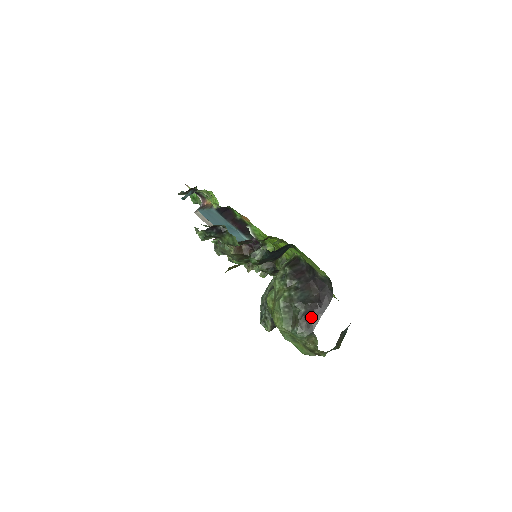
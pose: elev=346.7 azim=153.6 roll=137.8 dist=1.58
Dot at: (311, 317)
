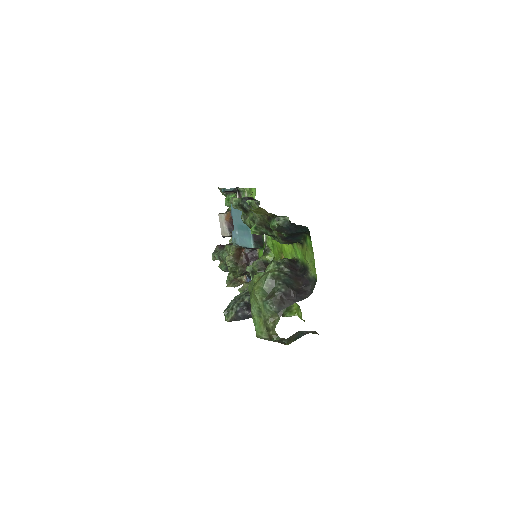
Dot at: (285, 299)
